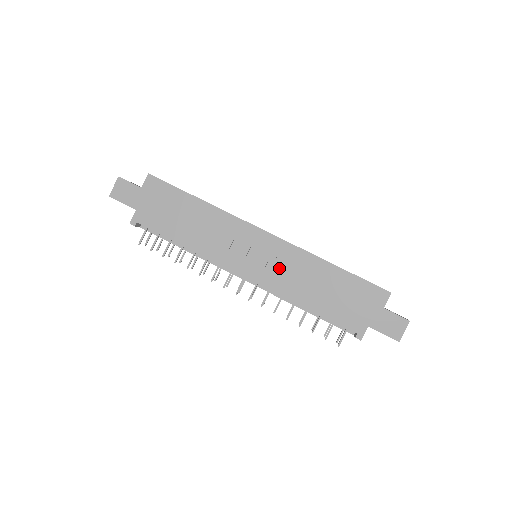
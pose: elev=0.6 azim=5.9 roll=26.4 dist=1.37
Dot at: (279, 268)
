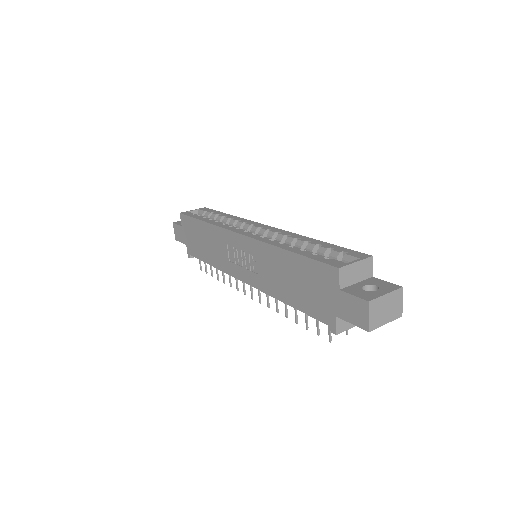
Dot at: (257, 267)
